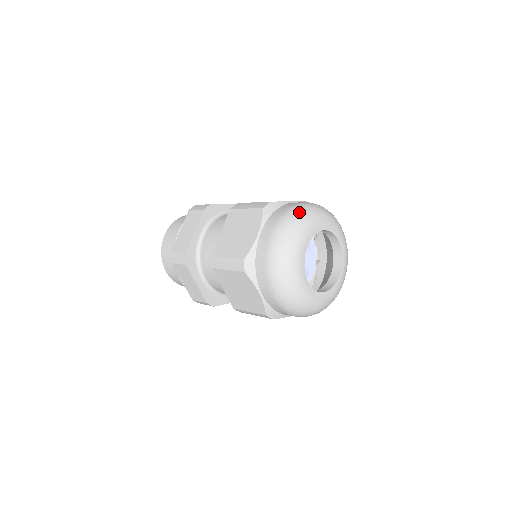
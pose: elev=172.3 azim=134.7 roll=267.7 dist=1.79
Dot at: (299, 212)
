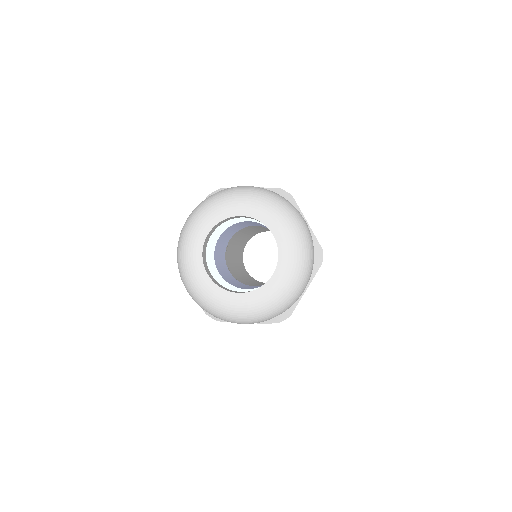
Dot at: (215, 195)
